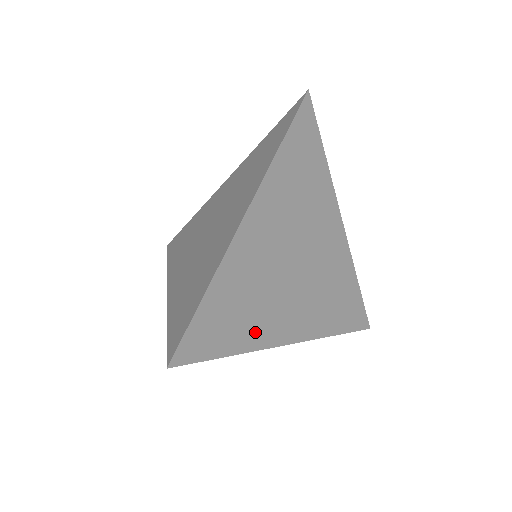
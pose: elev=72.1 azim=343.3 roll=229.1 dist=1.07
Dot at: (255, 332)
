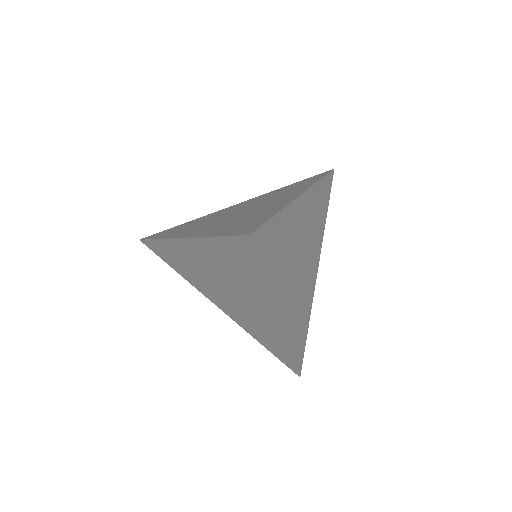
Dot at: (276, 282)
